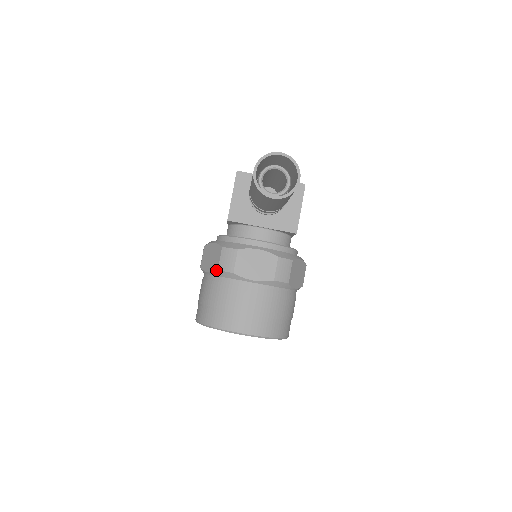
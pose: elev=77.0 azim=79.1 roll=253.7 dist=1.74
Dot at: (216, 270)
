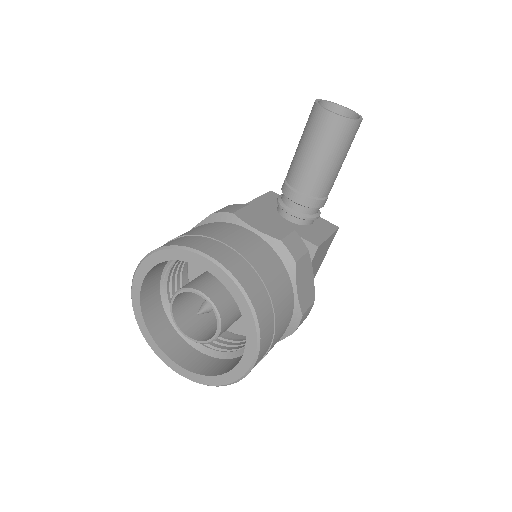
Dot at: (209, 215)
